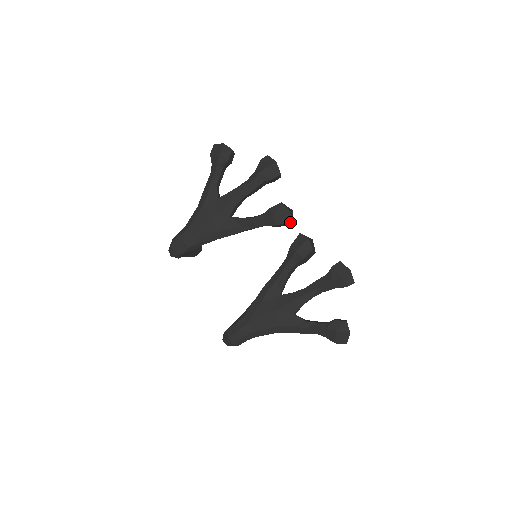
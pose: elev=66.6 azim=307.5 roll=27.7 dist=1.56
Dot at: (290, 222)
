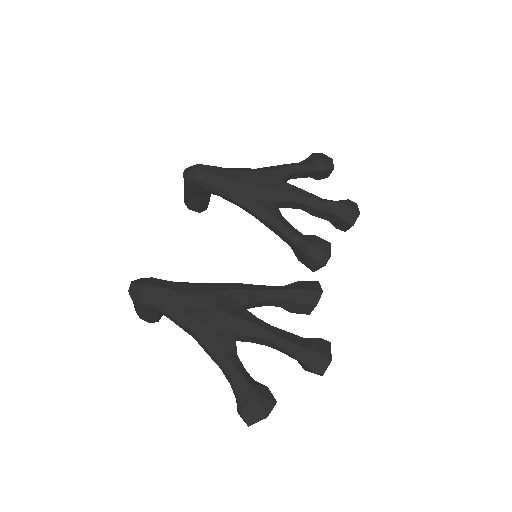
Dot at: (319, 265)
